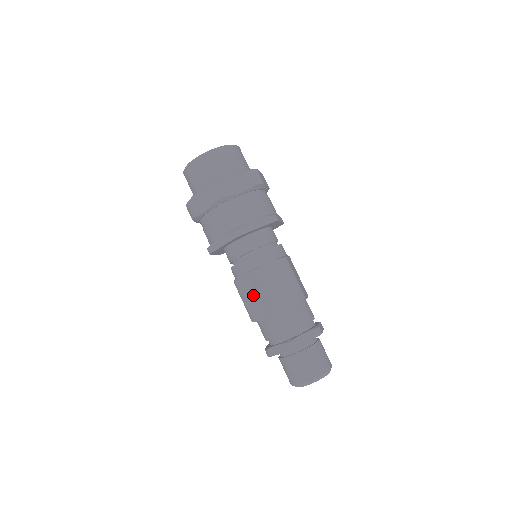
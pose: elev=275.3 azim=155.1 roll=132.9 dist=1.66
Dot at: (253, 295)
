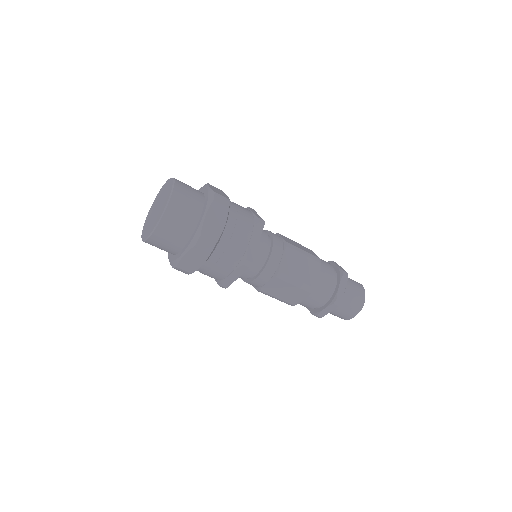
Dot at: (285, 291)
